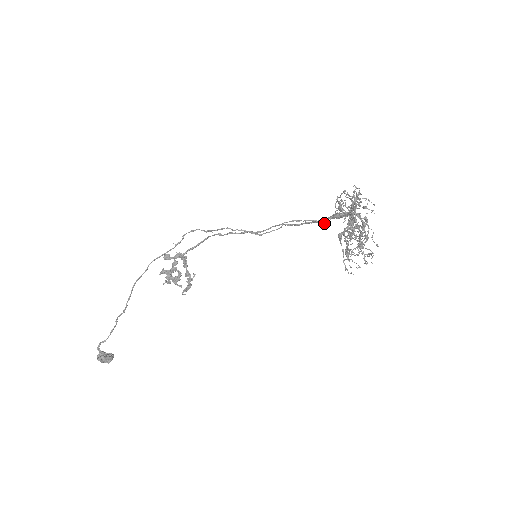
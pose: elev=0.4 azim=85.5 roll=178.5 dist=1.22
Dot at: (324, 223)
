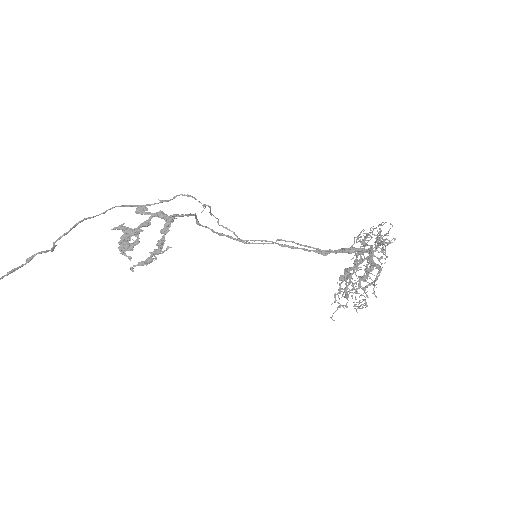
Dot at: (325, 255)
